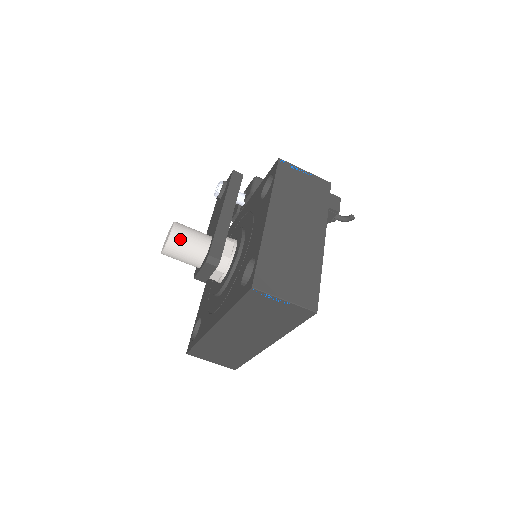
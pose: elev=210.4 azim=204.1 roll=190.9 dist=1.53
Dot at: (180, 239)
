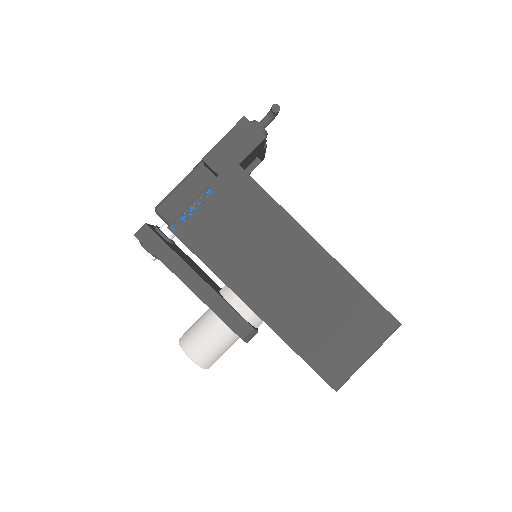
Dot at: (207, 356)
